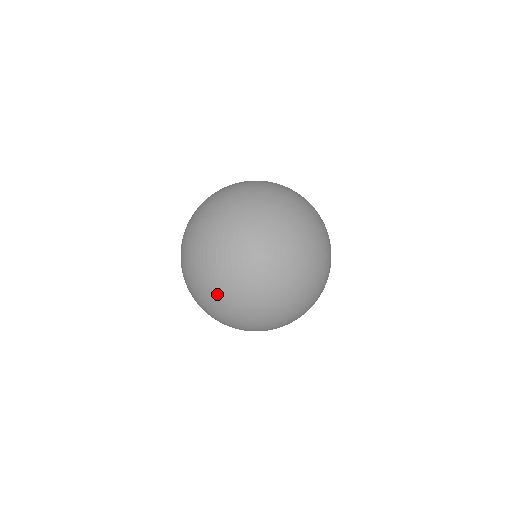
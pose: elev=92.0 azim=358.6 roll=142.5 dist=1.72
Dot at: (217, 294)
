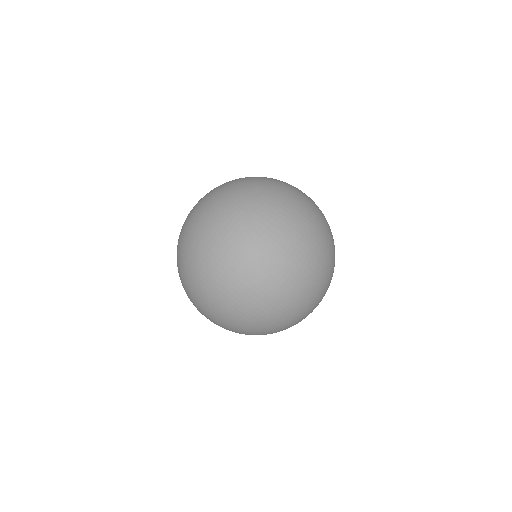
Dot at: (297, 250)
